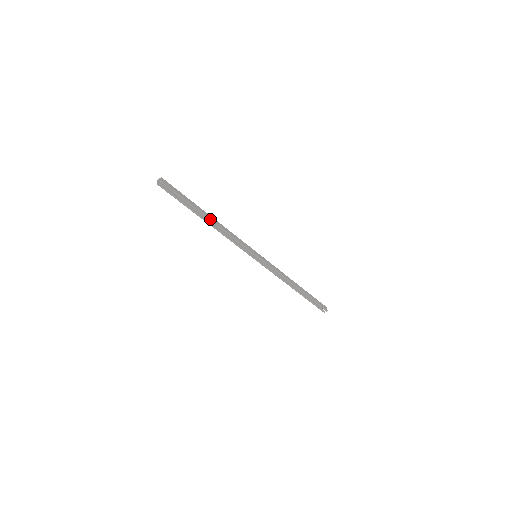
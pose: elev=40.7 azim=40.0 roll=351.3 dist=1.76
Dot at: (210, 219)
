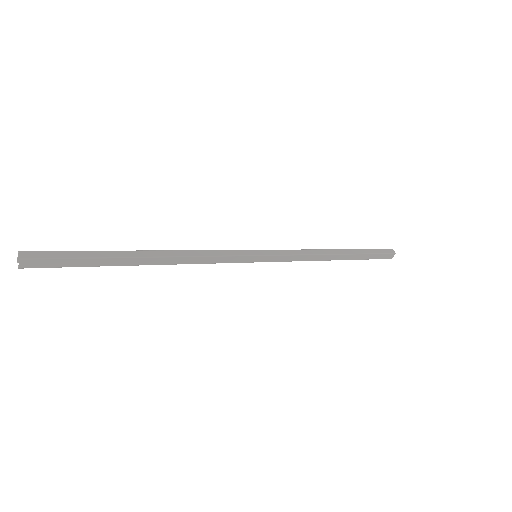
Dot at: occluded
